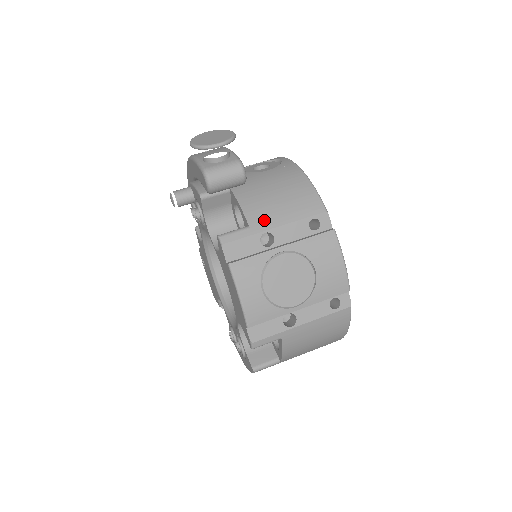
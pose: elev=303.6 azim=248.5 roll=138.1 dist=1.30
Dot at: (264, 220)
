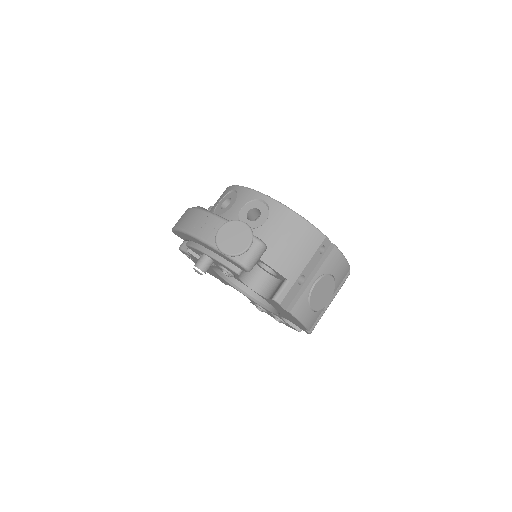
Dot at: (294, 270)
